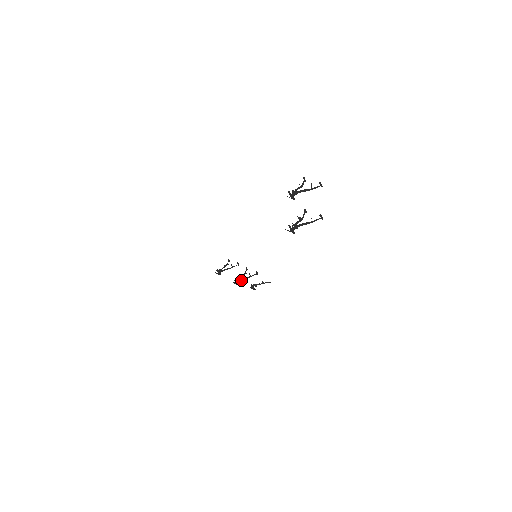
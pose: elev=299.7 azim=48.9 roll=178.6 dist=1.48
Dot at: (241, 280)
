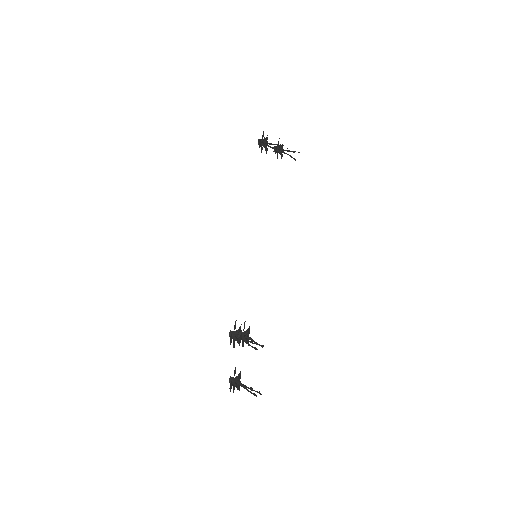
Dot at: (238, 337)
